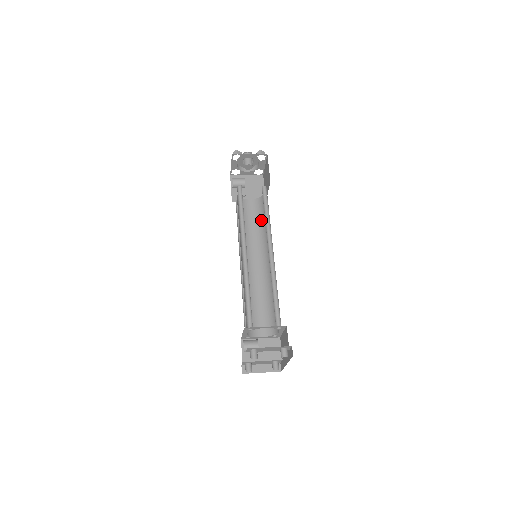
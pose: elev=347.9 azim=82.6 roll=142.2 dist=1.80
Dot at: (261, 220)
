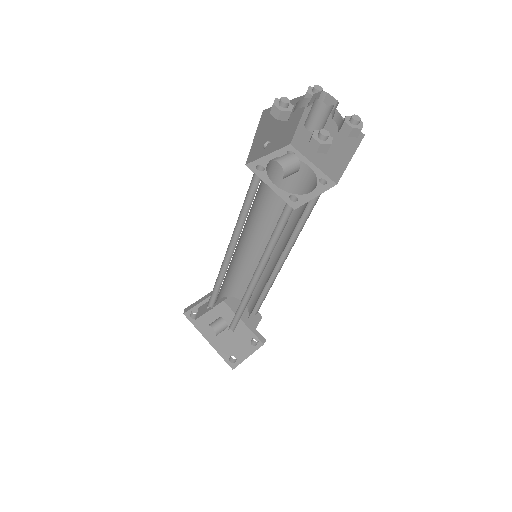
Dot at: occluded
